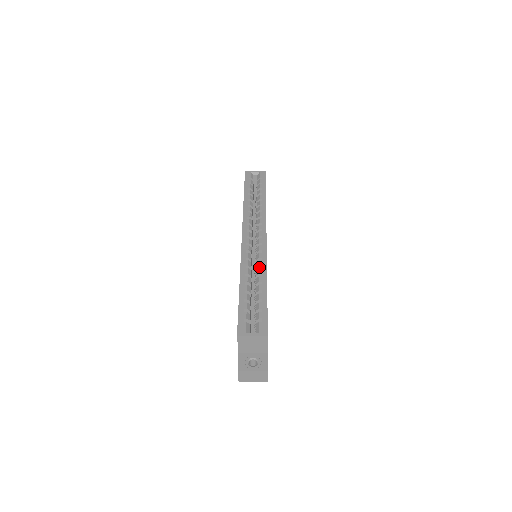
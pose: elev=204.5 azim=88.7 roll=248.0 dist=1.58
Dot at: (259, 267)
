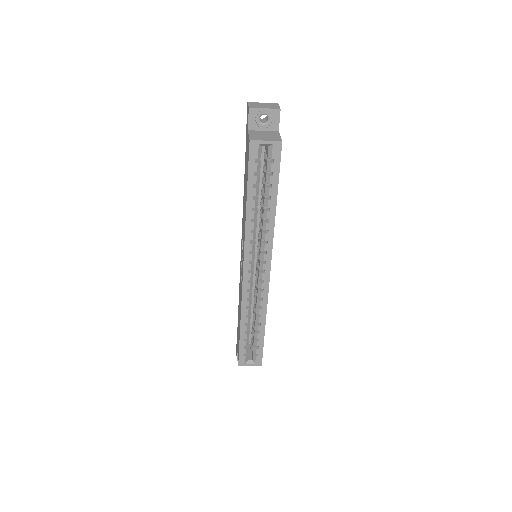
Dot at: (259, 304)
